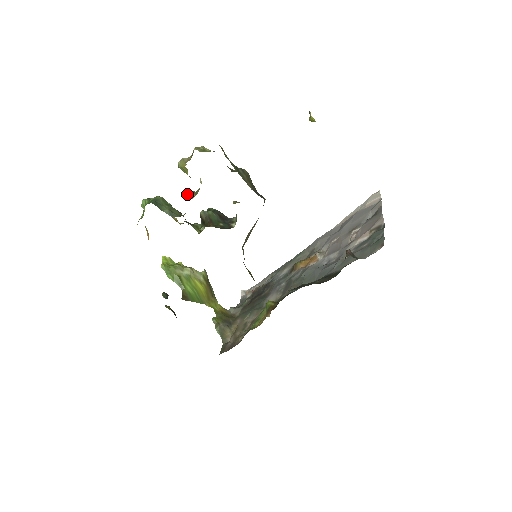
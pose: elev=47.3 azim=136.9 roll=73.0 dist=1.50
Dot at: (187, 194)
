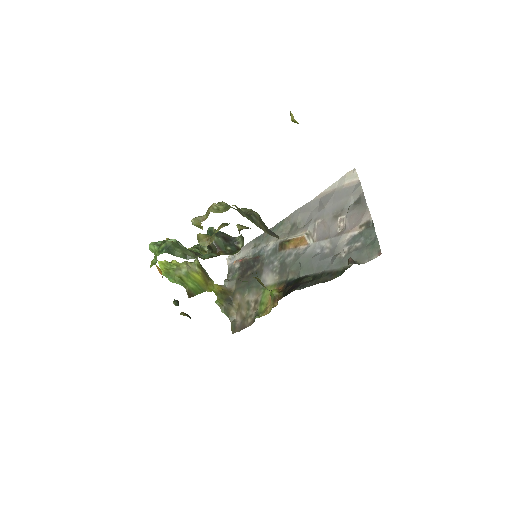
Dot at: (201, 242)
